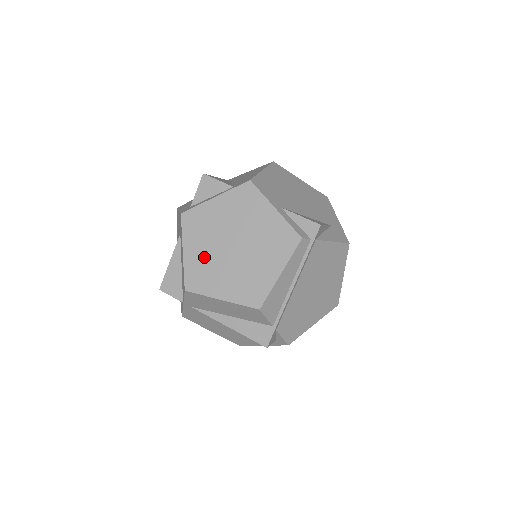
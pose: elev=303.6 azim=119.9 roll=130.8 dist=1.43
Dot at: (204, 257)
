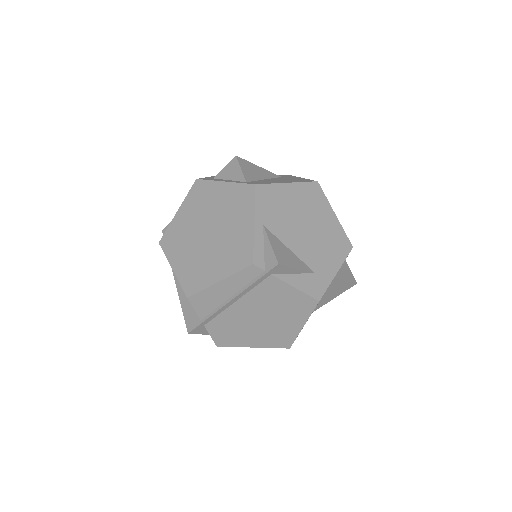
Dot at: (186, 226)
